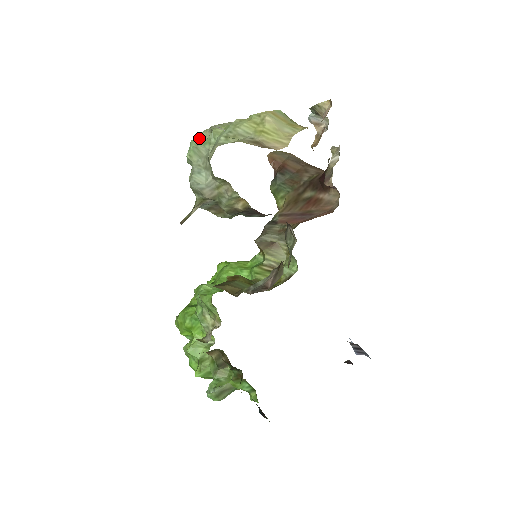
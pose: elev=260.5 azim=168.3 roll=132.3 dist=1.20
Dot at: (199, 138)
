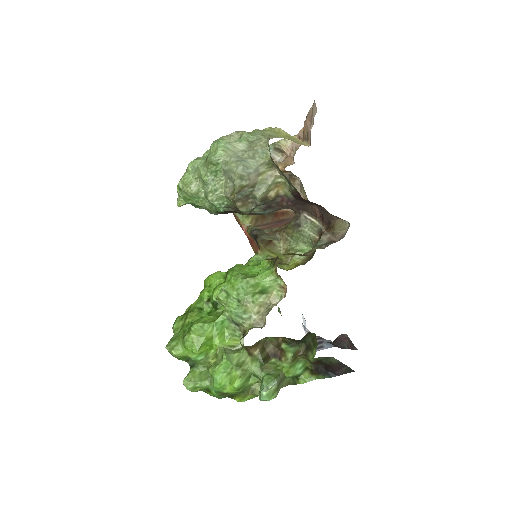
Dot at: (225, 139)
